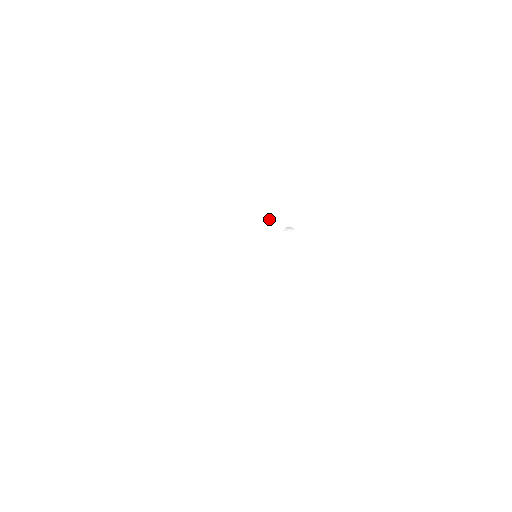
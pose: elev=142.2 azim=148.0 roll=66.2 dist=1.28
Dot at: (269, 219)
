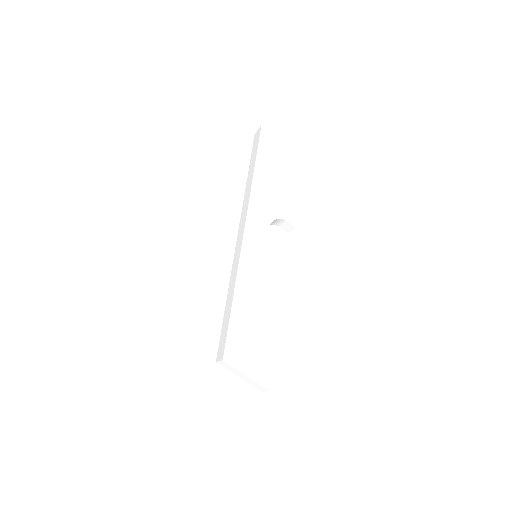
Dot at: (251, 225)
